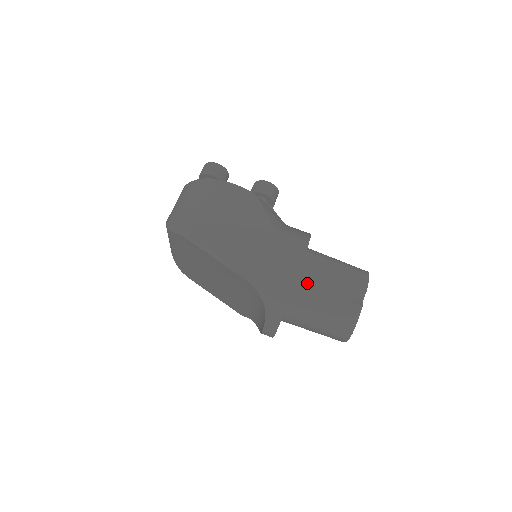
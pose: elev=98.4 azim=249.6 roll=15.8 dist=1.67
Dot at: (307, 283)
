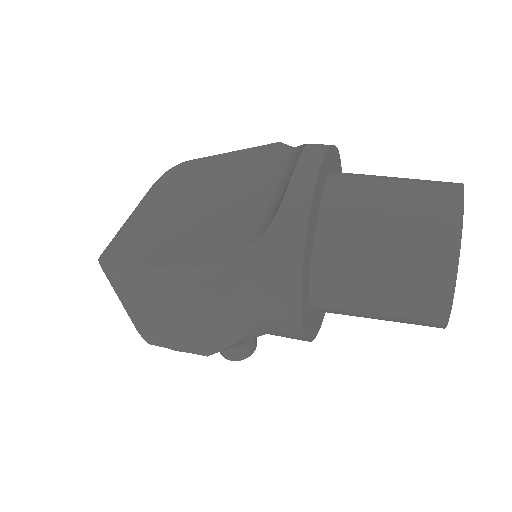
Dot at: occluded
